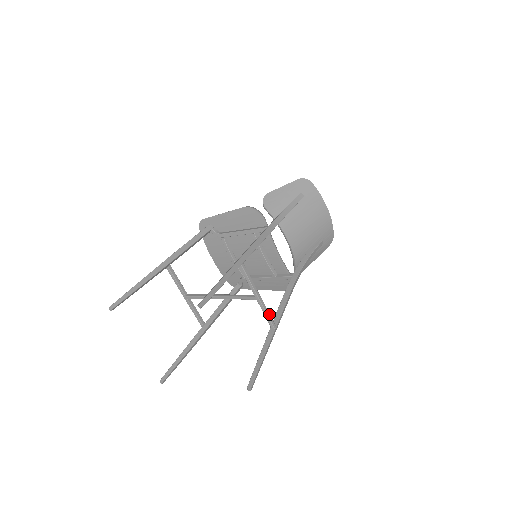
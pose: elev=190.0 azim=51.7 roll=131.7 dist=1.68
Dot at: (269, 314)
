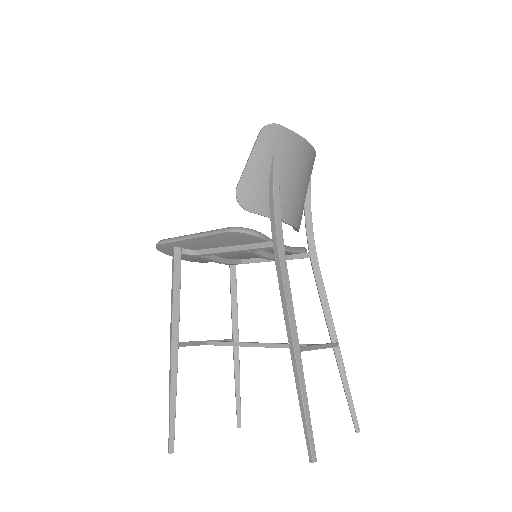
Dot at: (331, 344)
